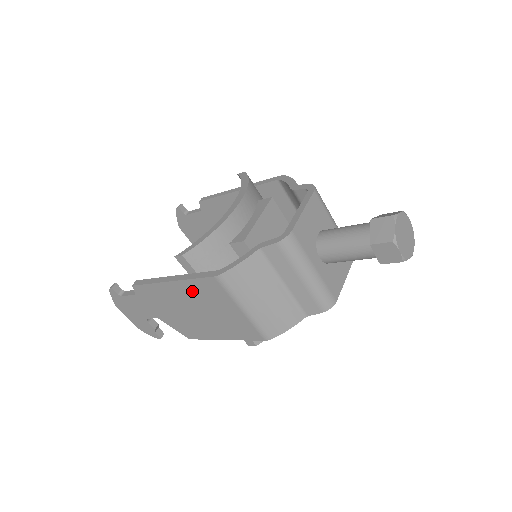
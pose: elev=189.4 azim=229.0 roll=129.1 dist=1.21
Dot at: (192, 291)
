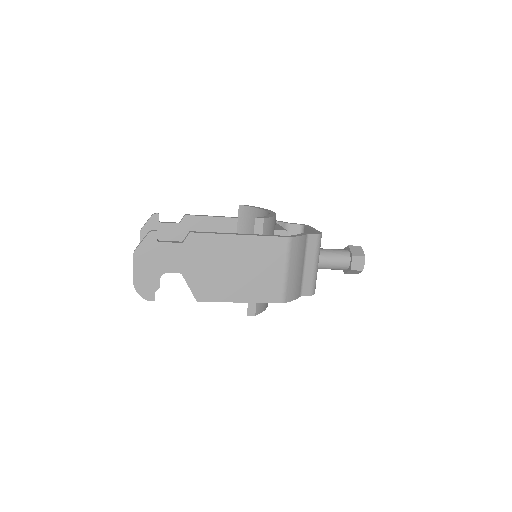
Dot at: (255, 247)
